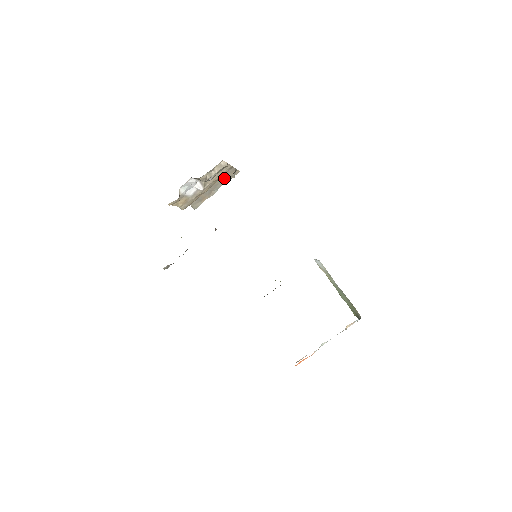
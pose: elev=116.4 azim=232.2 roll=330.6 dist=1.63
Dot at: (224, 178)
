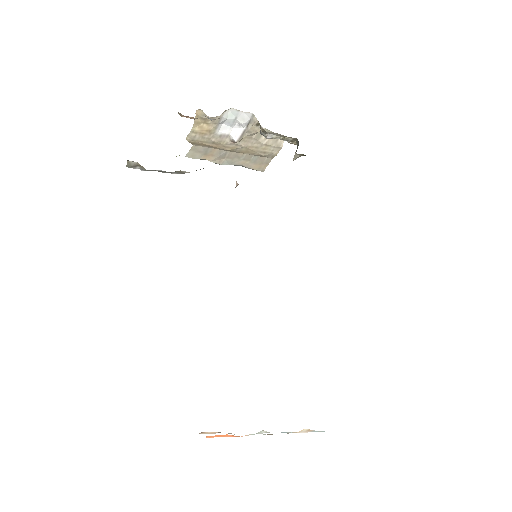
Dot at: (250, 159)
